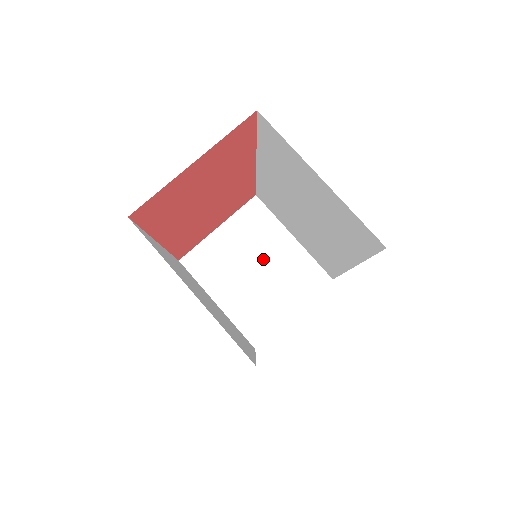
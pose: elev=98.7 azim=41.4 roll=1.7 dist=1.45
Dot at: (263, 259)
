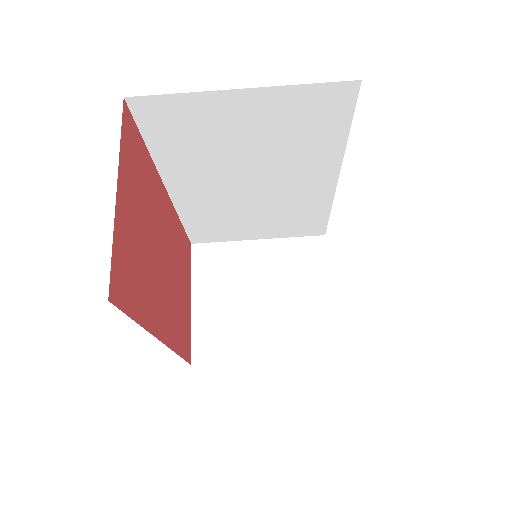
Dot at: (256, 282)
